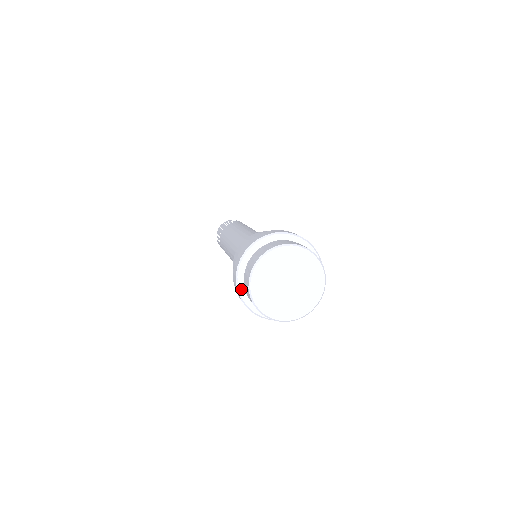
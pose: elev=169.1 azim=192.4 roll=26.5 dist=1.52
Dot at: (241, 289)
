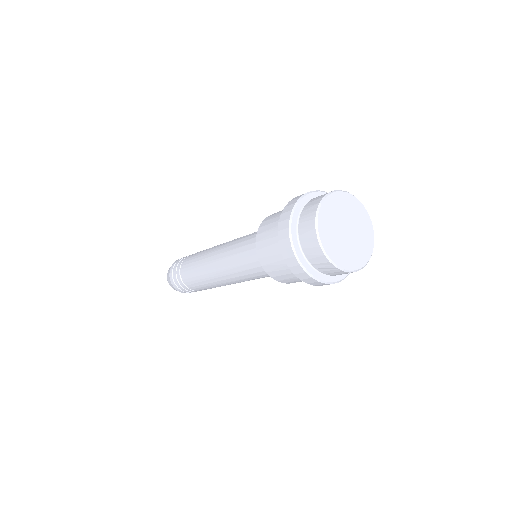
Dot at: (297, 251)
